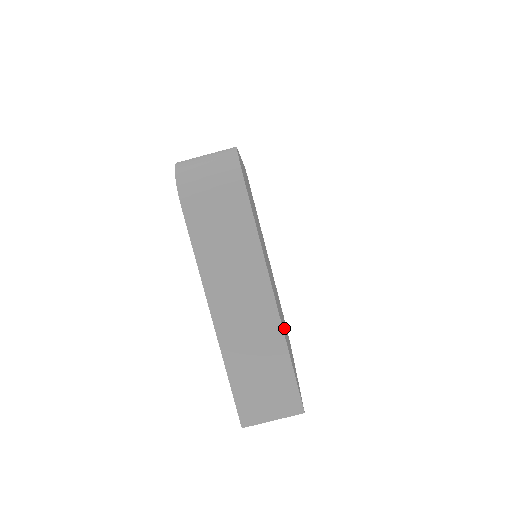
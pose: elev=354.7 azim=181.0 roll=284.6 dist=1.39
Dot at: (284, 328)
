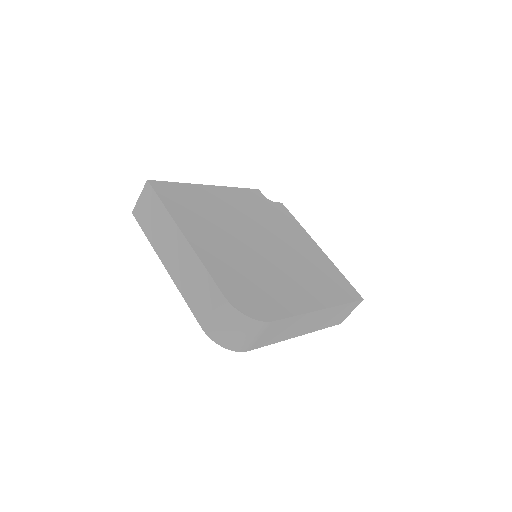
Dot at: (310, 266)
